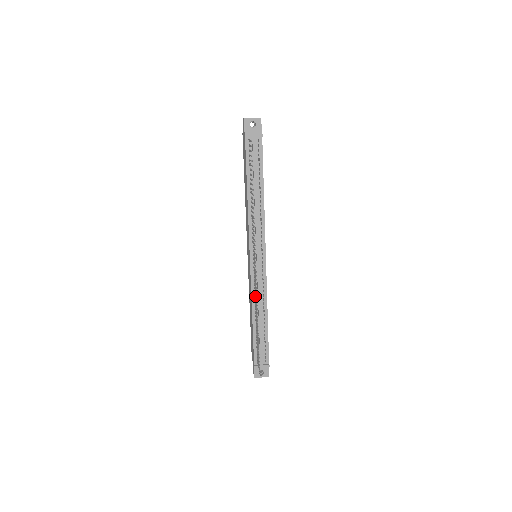
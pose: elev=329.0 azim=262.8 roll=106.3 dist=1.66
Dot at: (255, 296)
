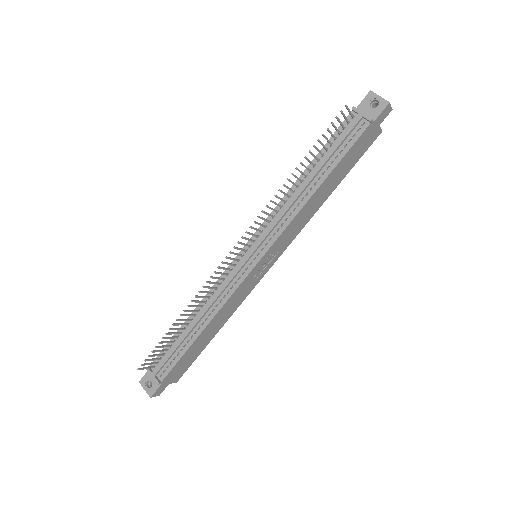
Dot at: (211, 291)
